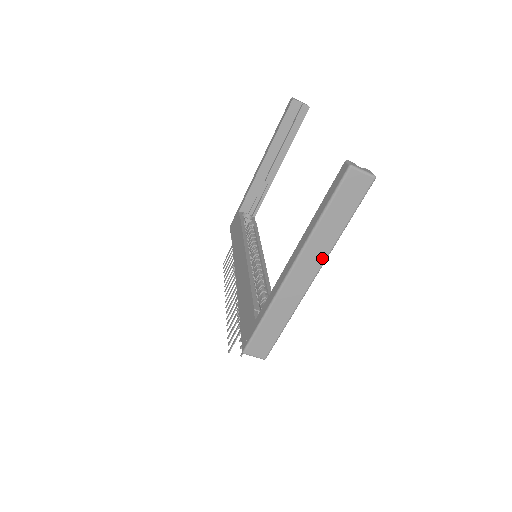
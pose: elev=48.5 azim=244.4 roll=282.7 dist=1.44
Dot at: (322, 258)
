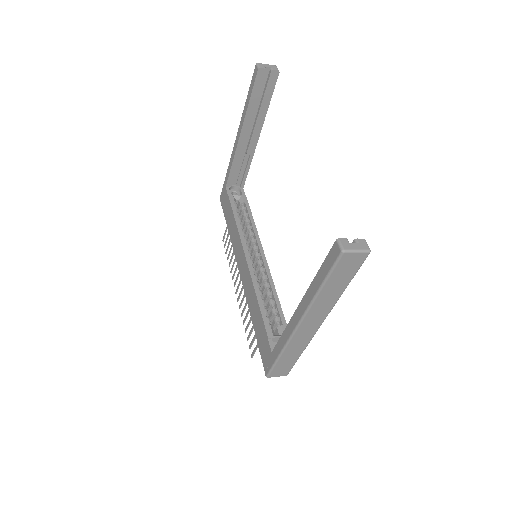
Dot at: (326, 312)
